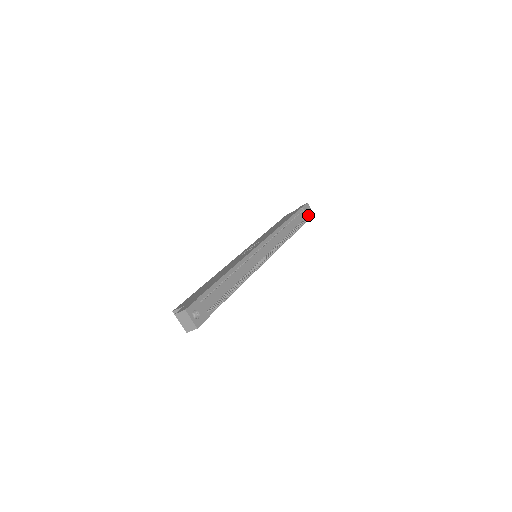
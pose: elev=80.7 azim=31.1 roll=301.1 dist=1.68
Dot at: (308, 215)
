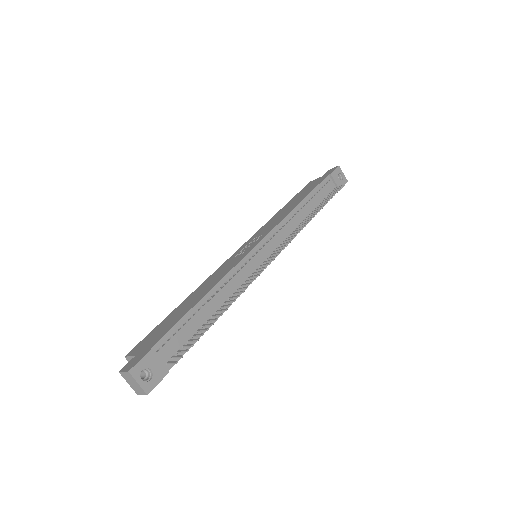
Dot at: (338, 184)
